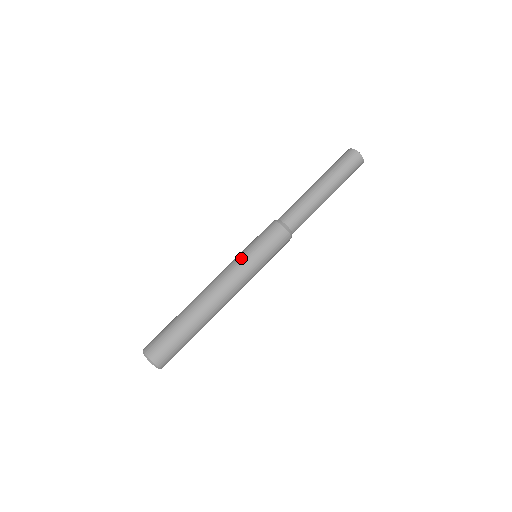
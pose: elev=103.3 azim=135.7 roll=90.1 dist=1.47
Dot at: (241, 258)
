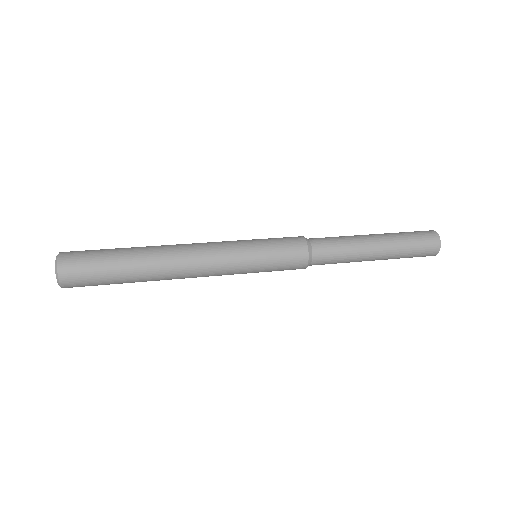
Dot at: occluded
